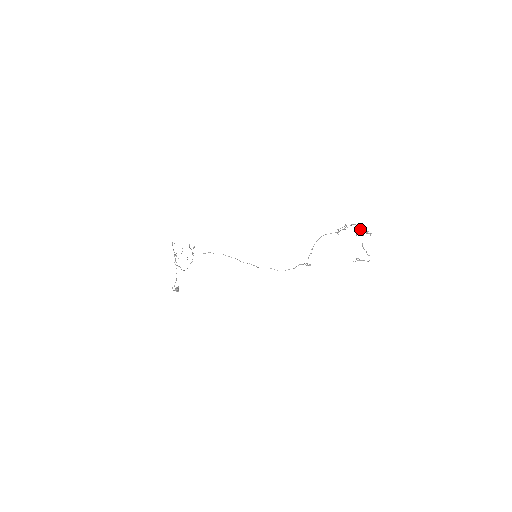
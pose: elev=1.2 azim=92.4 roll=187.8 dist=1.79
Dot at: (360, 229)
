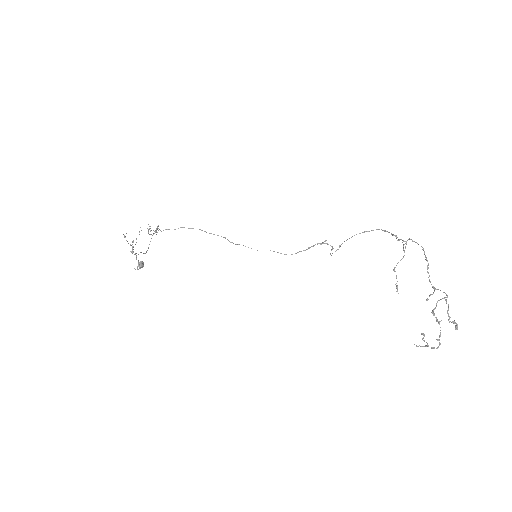
Dot at: (427, 261)
